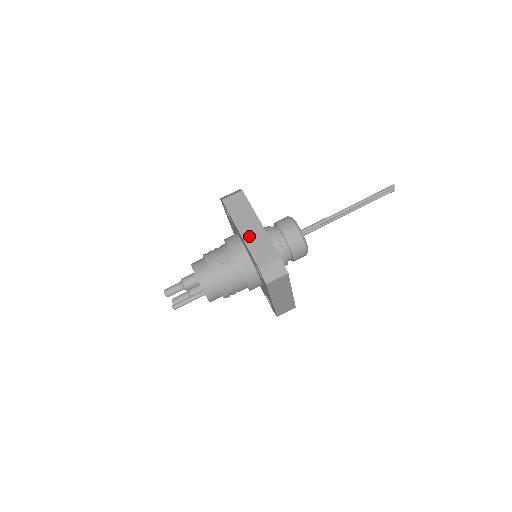
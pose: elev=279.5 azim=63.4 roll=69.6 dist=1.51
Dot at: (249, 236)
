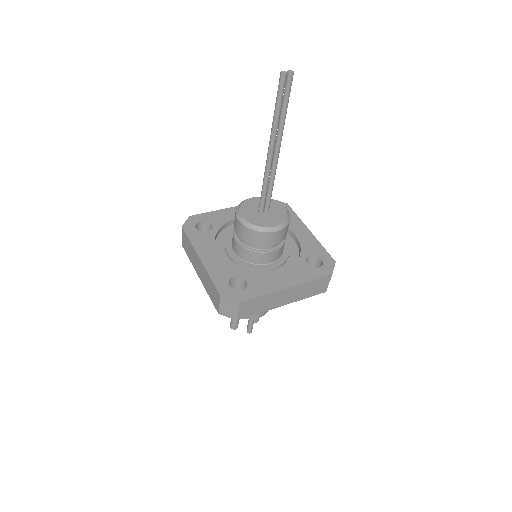
Dot at: (202, 279)
